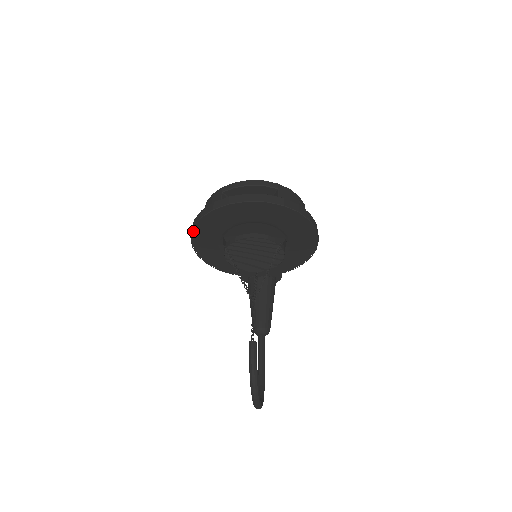
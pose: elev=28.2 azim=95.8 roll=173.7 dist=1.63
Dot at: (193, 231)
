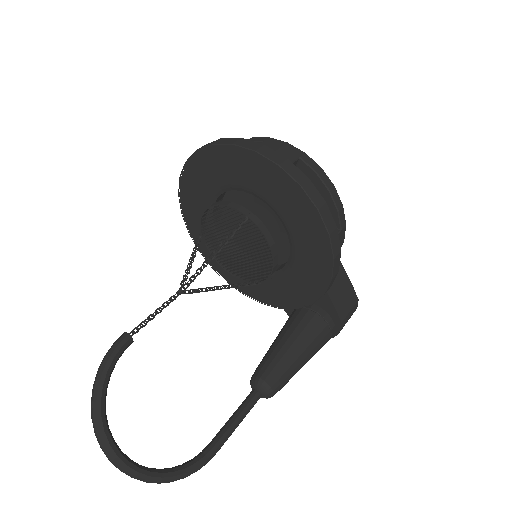
Dot at: occluded
